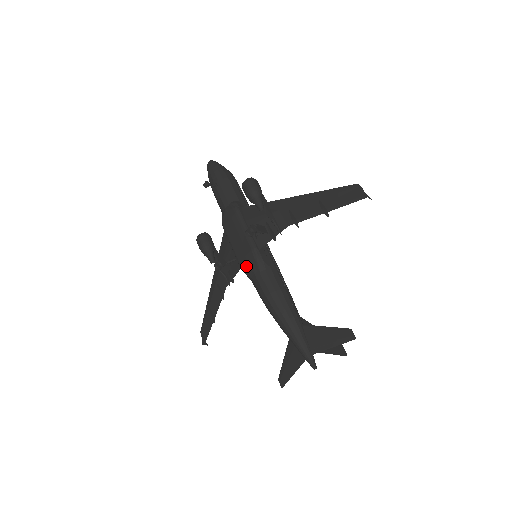
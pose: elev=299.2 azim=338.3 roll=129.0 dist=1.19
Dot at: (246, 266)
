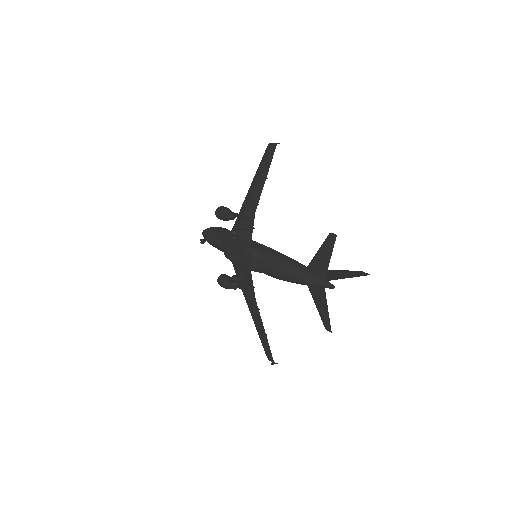
Dot at: (249, 264)
